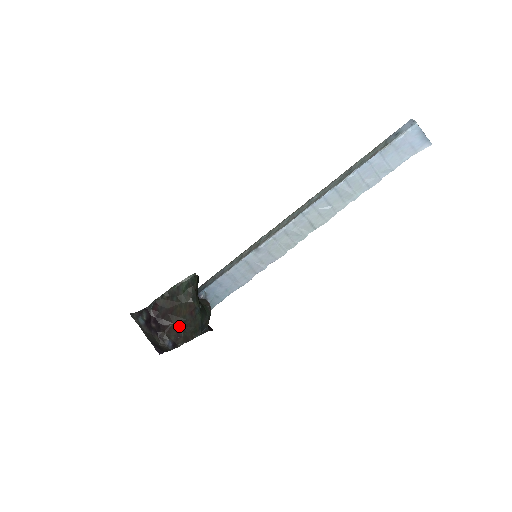
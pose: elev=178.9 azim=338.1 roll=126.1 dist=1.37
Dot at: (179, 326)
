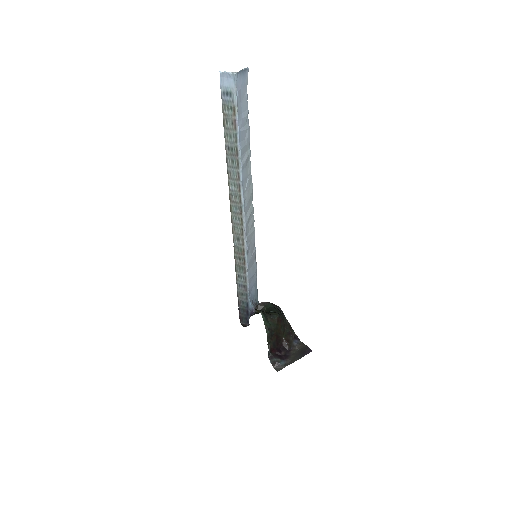
Dot at: (284, 332)
